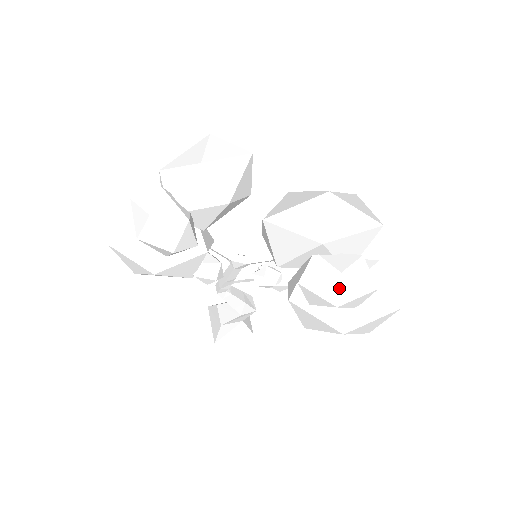
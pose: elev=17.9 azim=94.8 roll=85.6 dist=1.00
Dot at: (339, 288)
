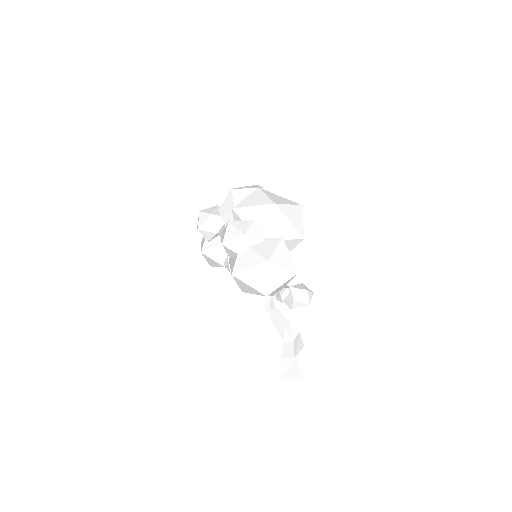
Dot at: (226, 231)
